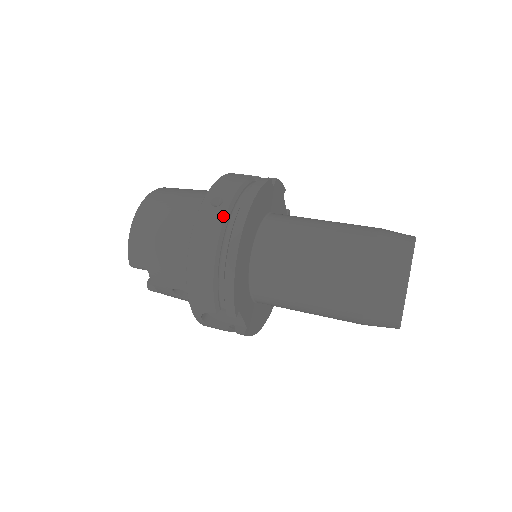
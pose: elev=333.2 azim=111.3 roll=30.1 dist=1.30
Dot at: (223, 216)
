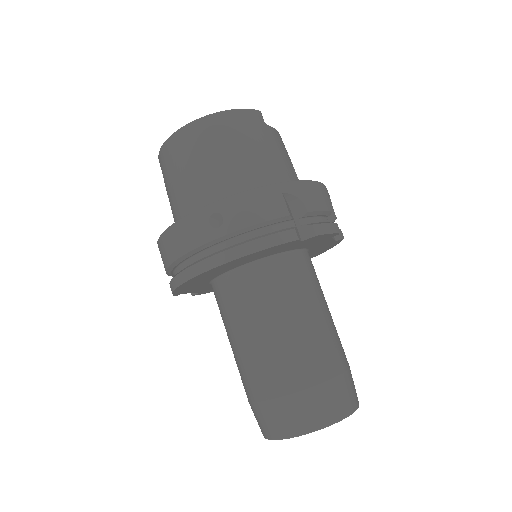
Dot at: (205, 241)
